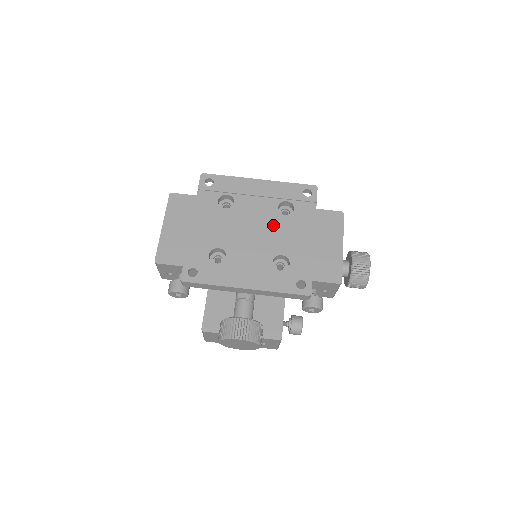
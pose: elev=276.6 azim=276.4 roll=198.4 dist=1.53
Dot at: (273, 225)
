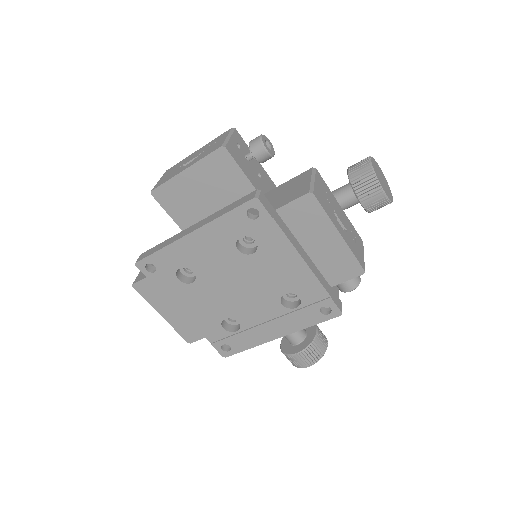
Dot at: (251, 272)
